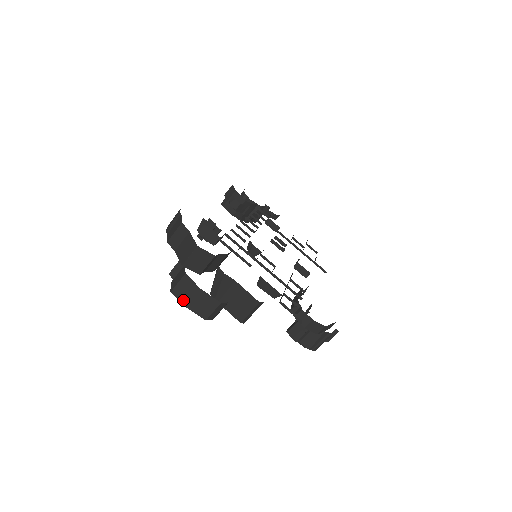
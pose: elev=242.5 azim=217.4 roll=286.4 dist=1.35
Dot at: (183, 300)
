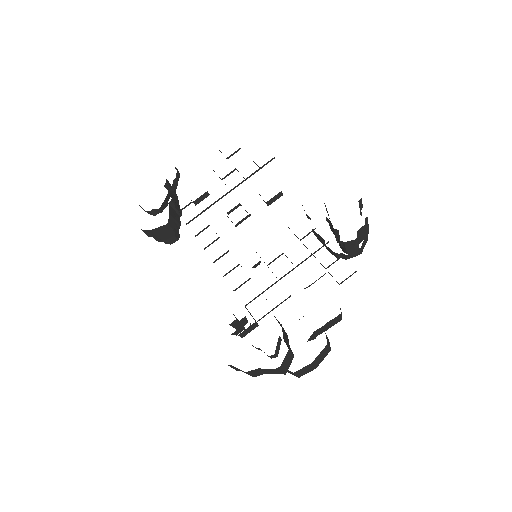
Dot at: occluded
